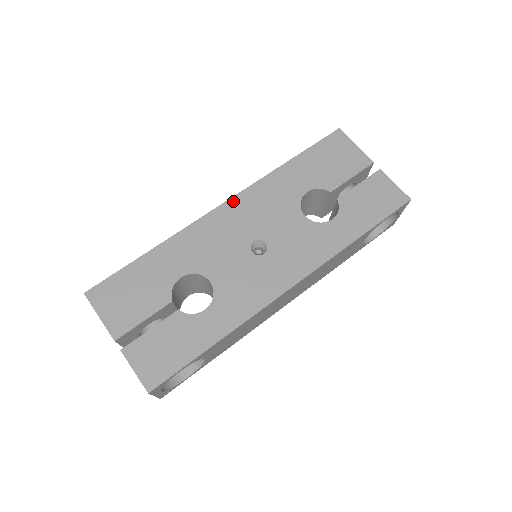
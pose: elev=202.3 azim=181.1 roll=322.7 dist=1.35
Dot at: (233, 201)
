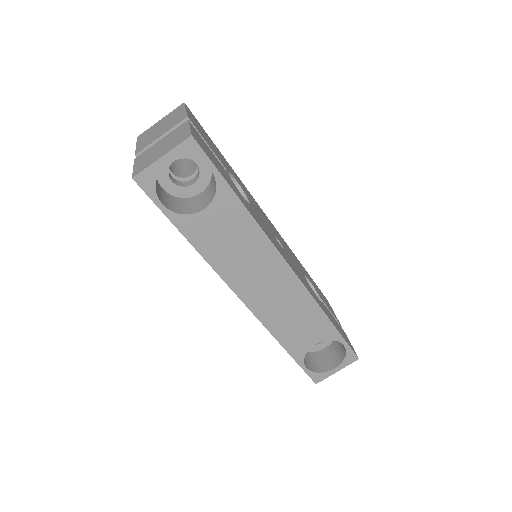
Dot at: (273, 225)
